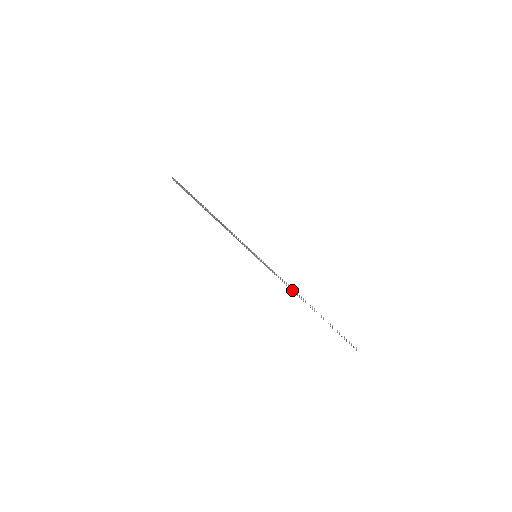
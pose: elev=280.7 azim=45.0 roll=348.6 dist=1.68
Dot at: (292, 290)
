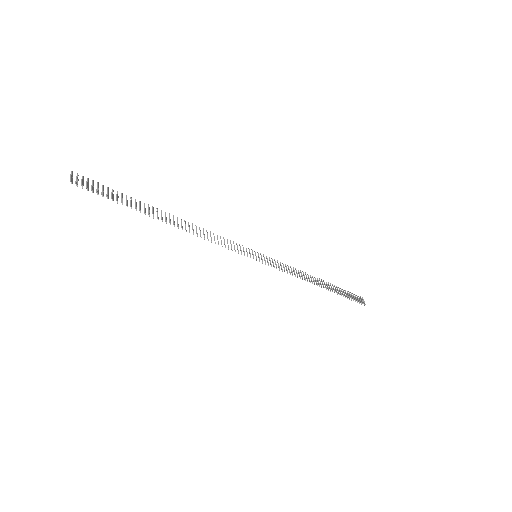
Dot at: occluded
